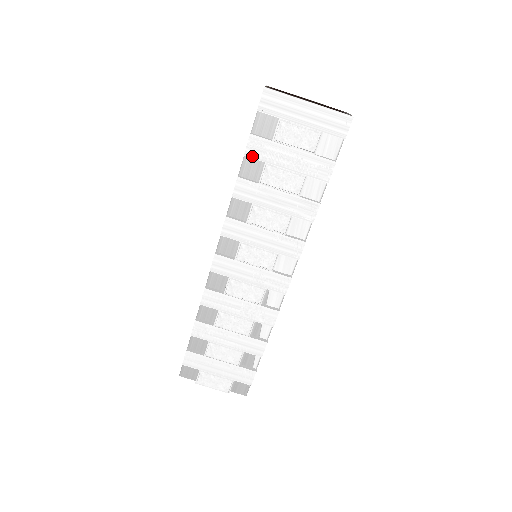
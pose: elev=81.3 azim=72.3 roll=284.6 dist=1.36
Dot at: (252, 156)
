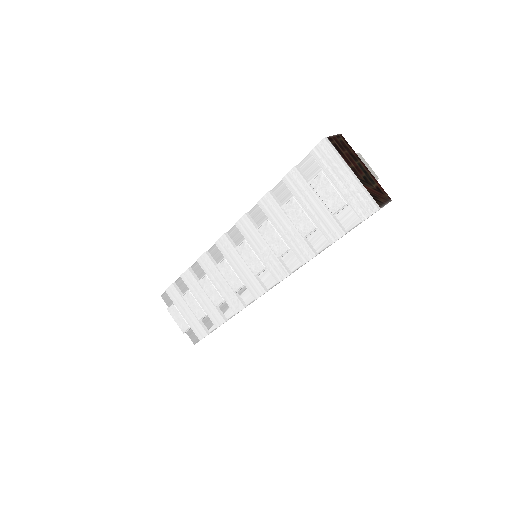
Dot at: (287, 183)
